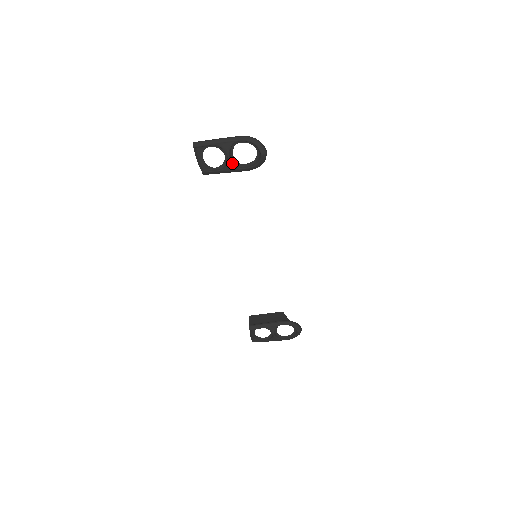
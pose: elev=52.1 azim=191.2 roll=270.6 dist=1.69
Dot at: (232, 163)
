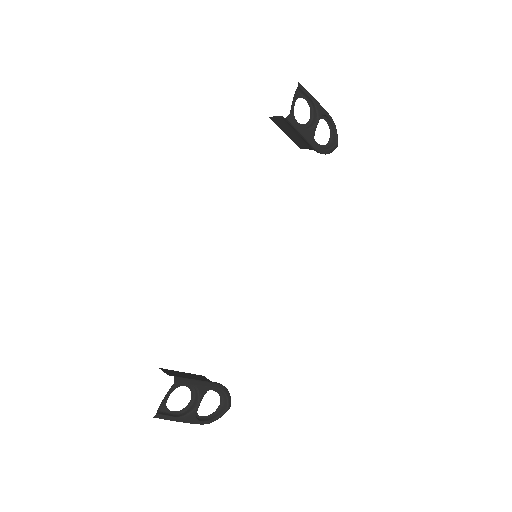
Dot at: (315, 129)
